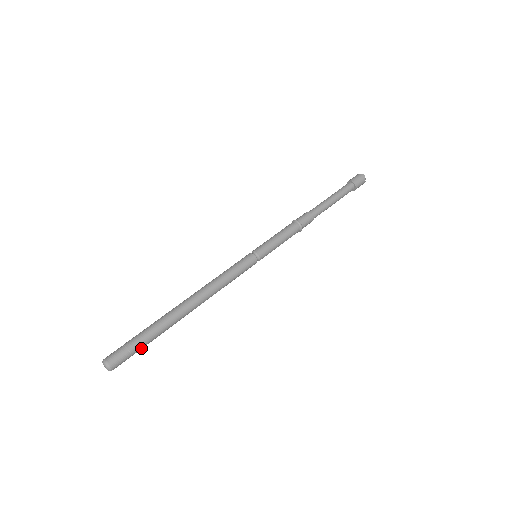
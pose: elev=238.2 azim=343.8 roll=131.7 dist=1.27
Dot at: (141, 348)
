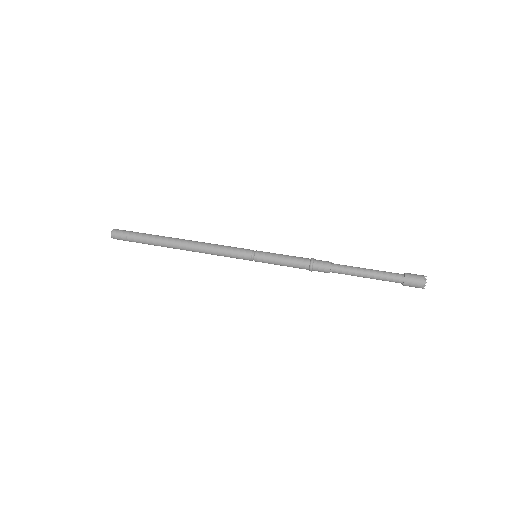
Dot at: (136, 242)
